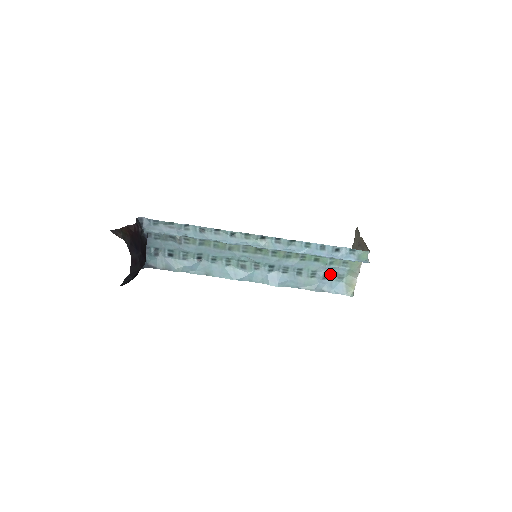
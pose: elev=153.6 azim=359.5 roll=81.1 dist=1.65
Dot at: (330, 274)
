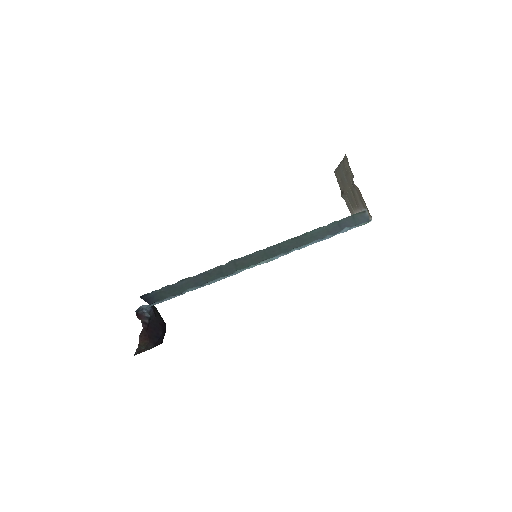
Dot at: occluded
